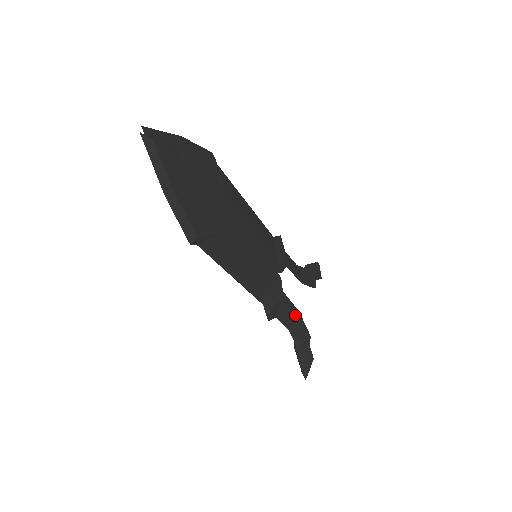
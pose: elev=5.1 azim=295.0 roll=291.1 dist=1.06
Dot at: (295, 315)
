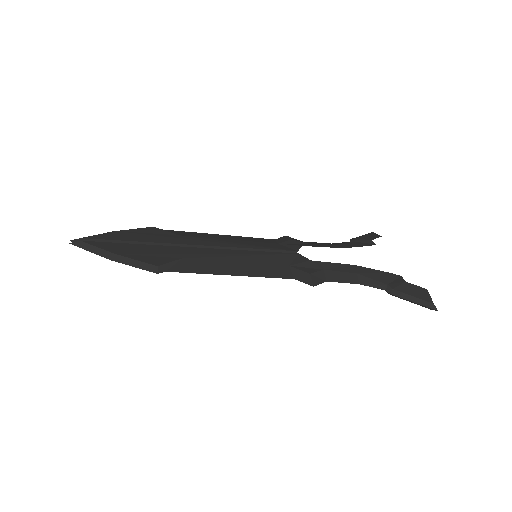
Dot at: (354, 270)
